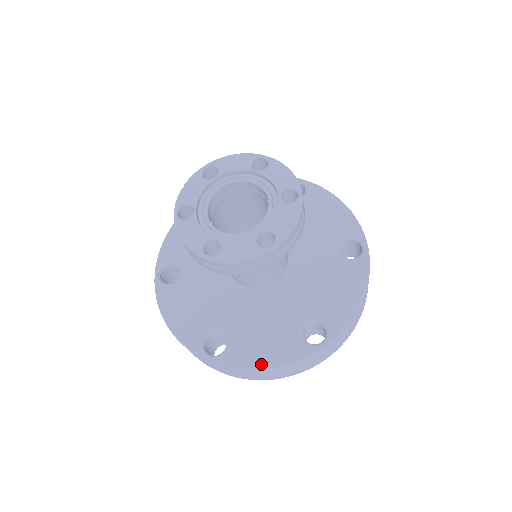
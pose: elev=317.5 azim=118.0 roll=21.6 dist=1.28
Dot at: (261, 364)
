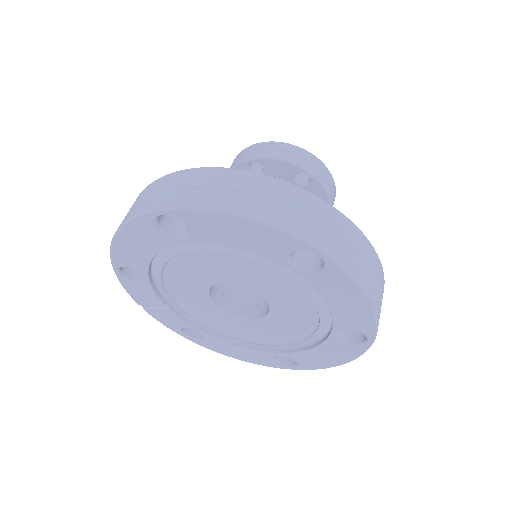
Dot at: occluded
